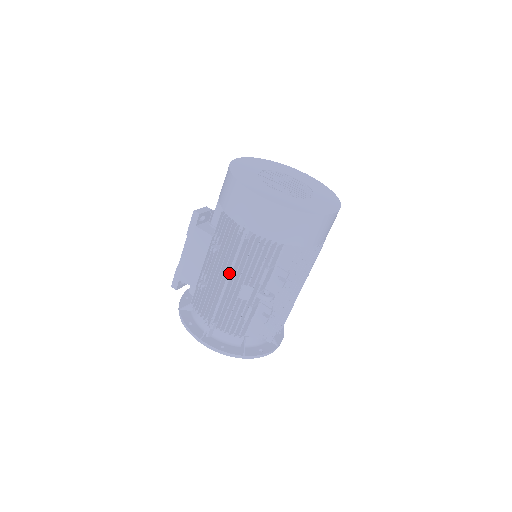
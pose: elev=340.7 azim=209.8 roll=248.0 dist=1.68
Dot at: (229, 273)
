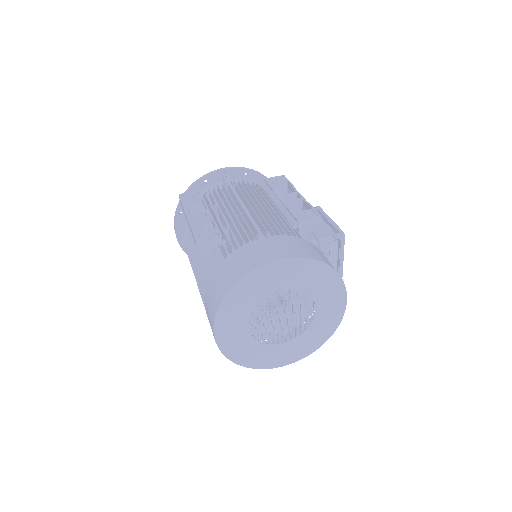
Dot at: occluded
